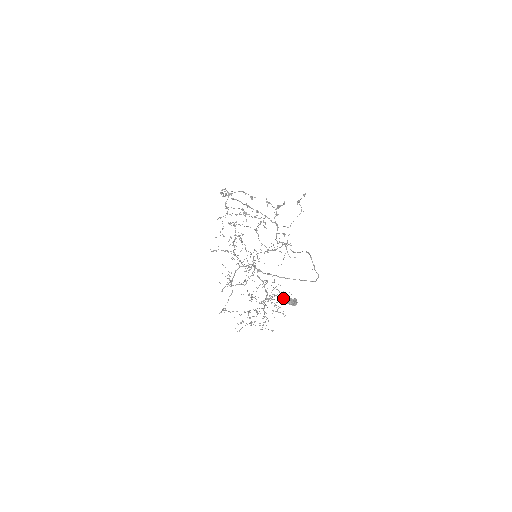
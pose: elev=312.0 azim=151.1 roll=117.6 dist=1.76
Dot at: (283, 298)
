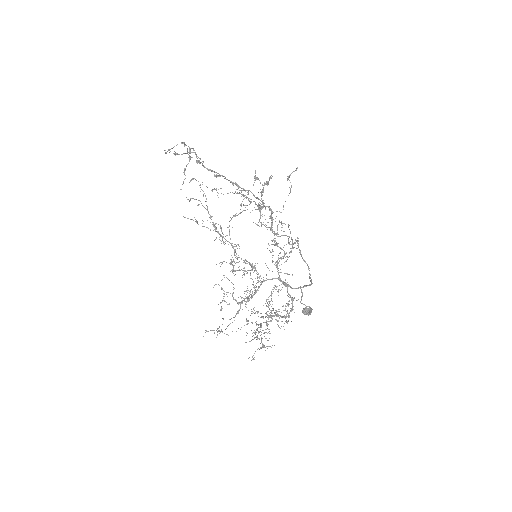
Dot at: (286, 303)
